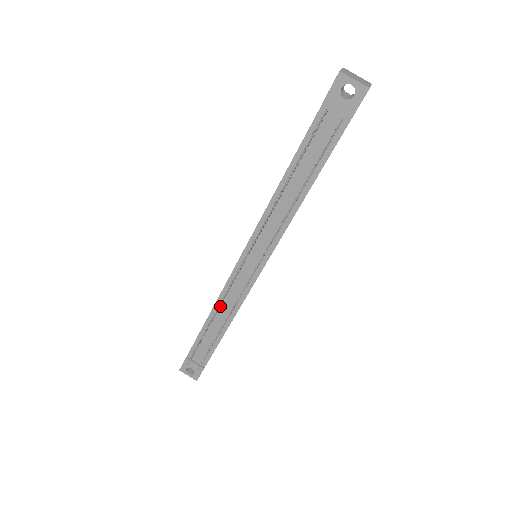
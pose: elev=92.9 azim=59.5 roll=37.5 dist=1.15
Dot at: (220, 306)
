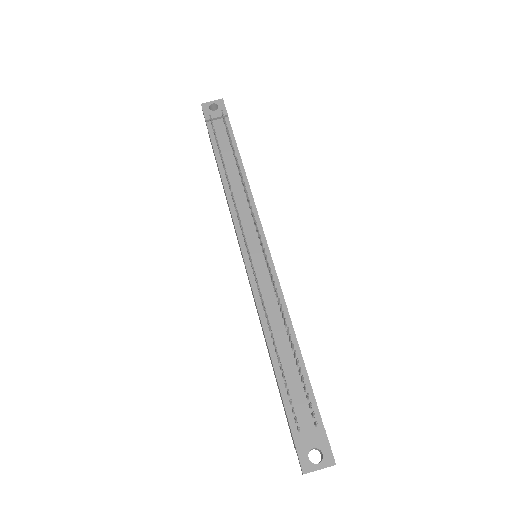
Dot at: occluded
